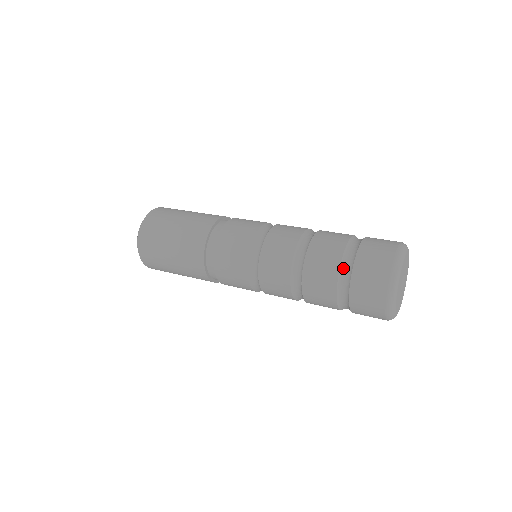
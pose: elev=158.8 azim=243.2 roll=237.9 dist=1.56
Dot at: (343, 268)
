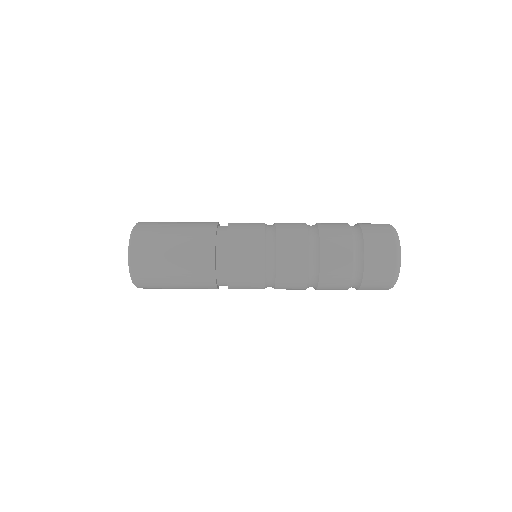
Dot at: (354, 235)
